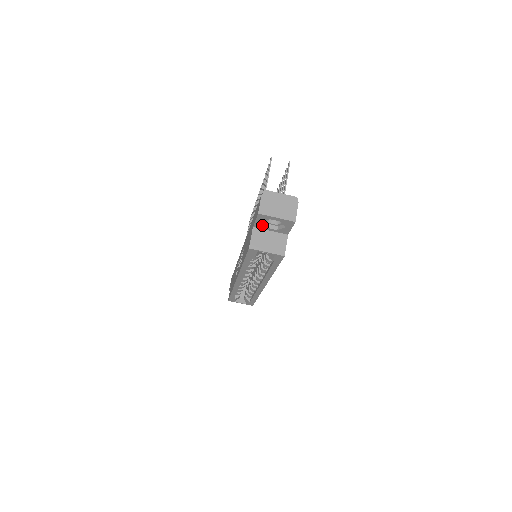
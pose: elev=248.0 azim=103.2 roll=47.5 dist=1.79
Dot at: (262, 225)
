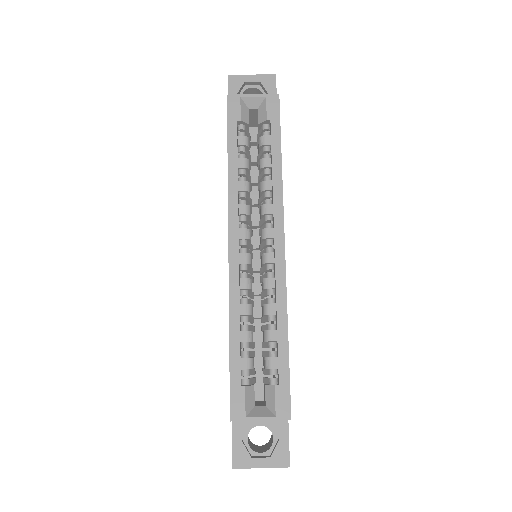
Dot at: occluded
